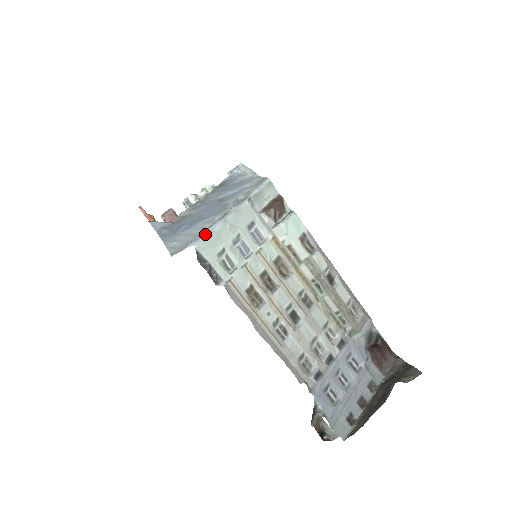
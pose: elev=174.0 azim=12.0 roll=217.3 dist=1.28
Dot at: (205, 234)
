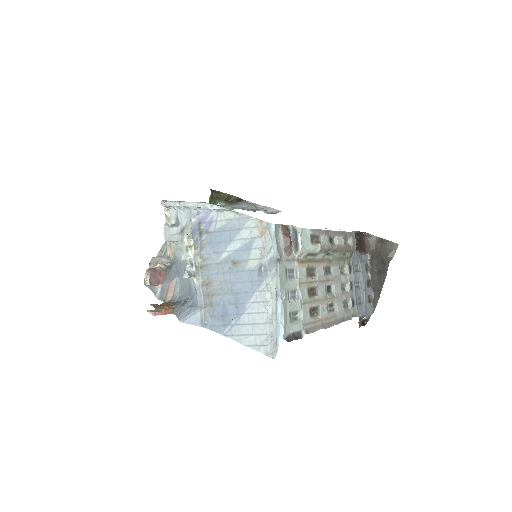
Dot at: (281, 323)
